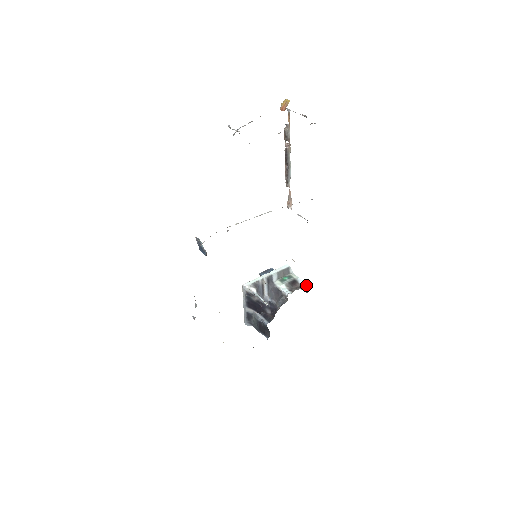
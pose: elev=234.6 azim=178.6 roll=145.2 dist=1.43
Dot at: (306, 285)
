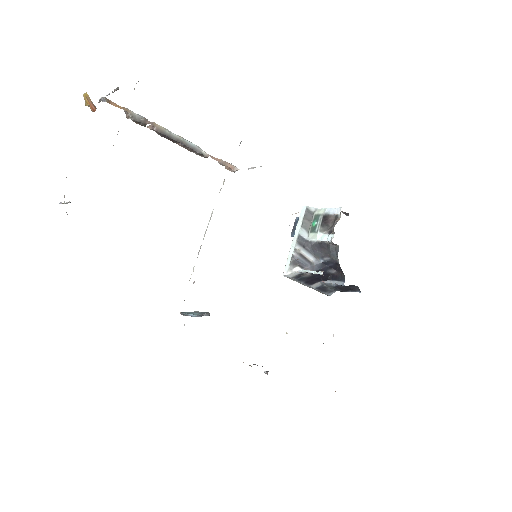
Dot at: (339, 210)
